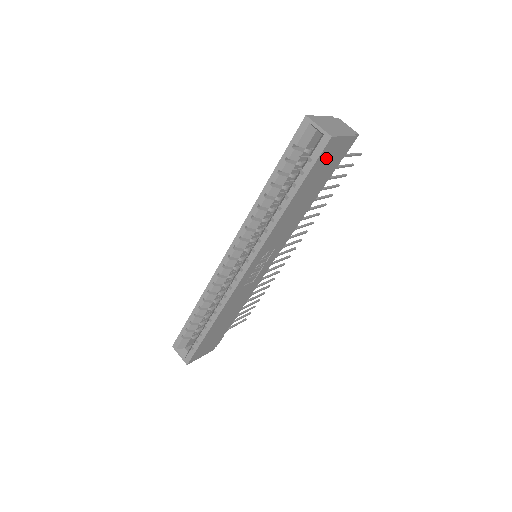
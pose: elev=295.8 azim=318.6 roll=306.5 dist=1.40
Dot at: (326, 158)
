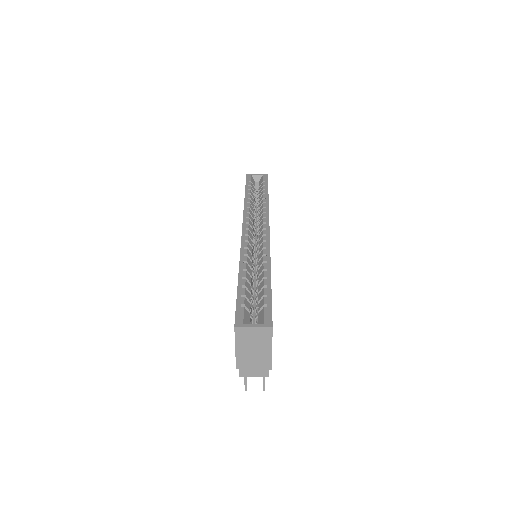
Dot at: occluded
